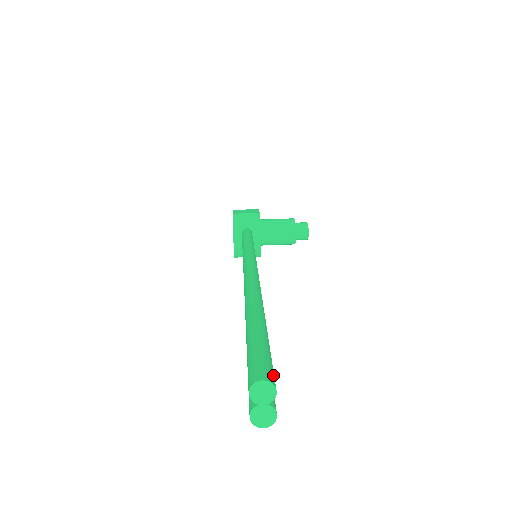
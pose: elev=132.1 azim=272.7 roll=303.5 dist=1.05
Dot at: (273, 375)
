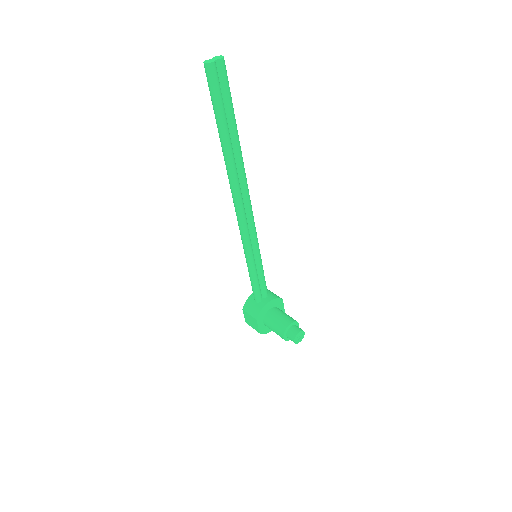
Dot at: (225, 67)
